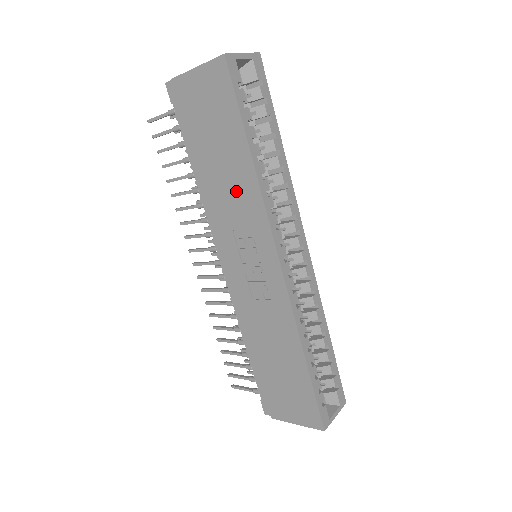
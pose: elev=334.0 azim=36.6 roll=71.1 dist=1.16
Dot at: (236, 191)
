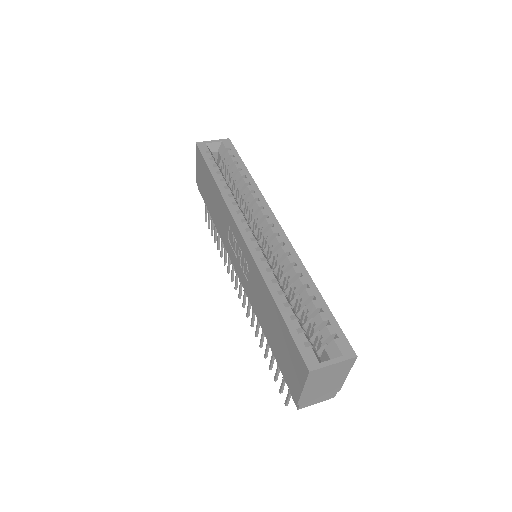
Dot at: (219, 210)
